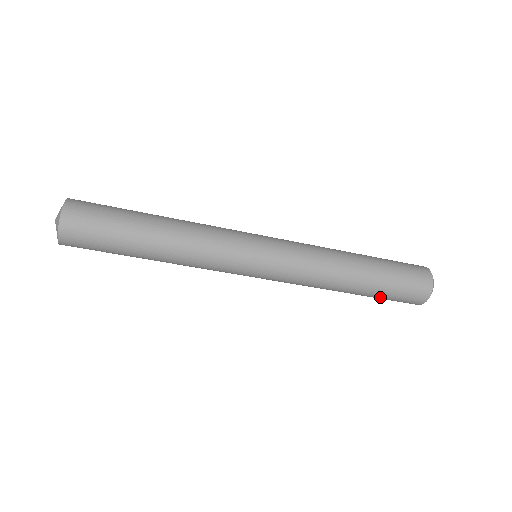
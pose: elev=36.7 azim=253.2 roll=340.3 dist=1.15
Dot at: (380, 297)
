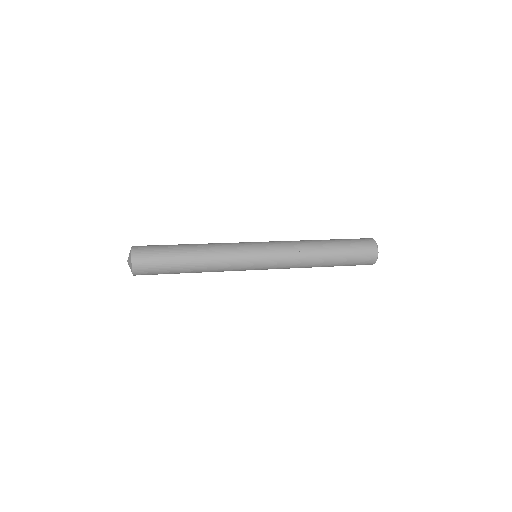
Dot at: occluded
